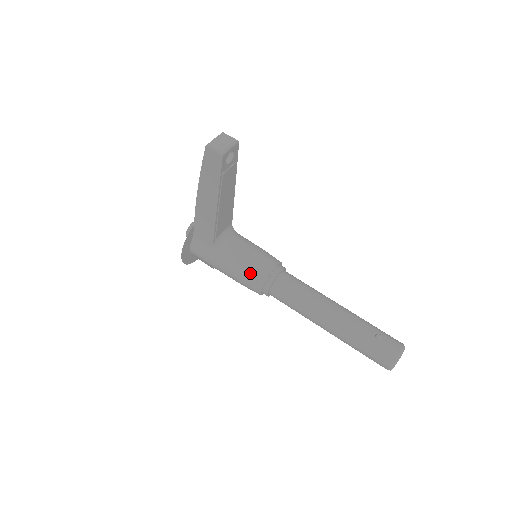
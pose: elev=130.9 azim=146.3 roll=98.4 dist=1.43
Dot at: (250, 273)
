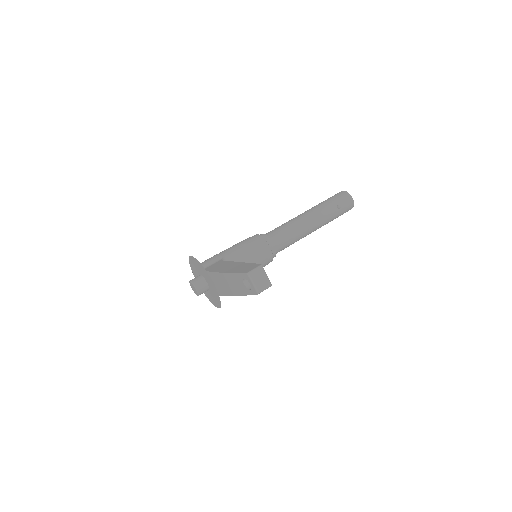
Dot at: (263, 266)
